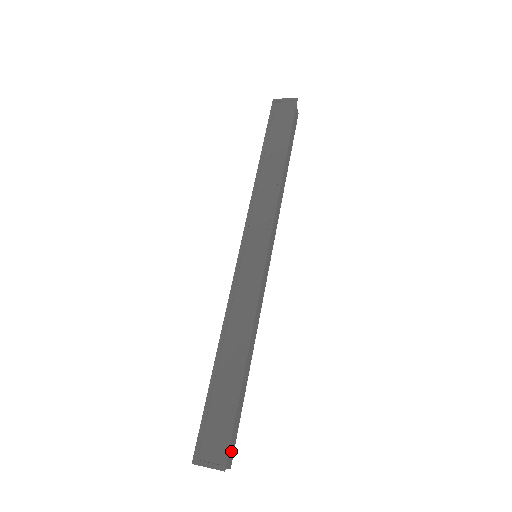
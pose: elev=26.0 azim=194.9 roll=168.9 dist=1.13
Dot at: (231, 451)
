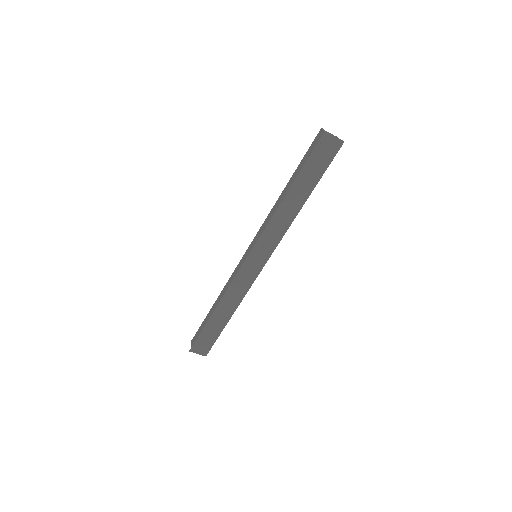
Dot at: occluded
